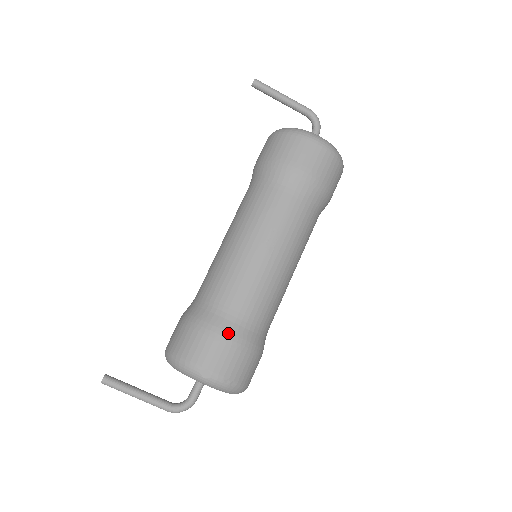
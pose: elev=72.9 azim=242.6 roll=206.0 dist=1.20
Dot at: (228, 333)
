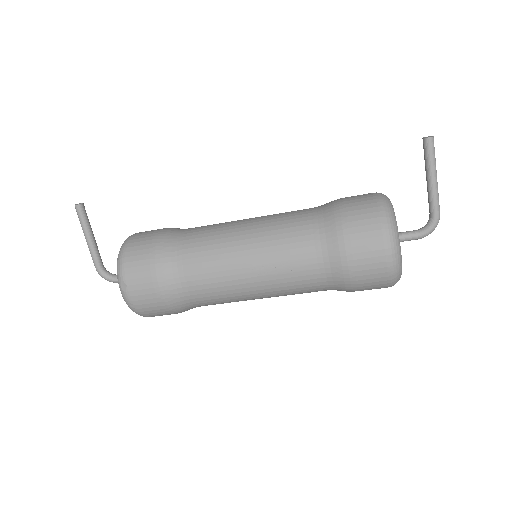
Dot at: (163, 284)
